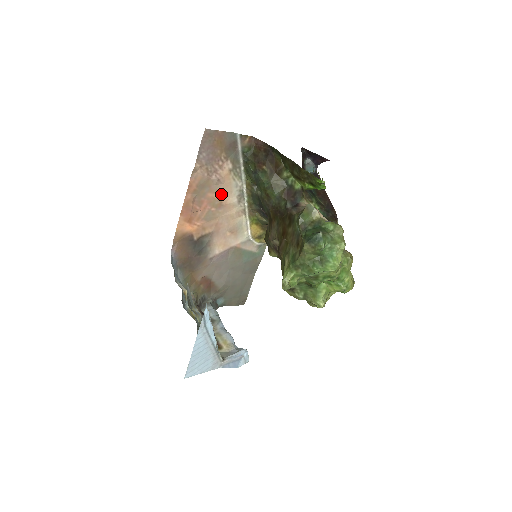
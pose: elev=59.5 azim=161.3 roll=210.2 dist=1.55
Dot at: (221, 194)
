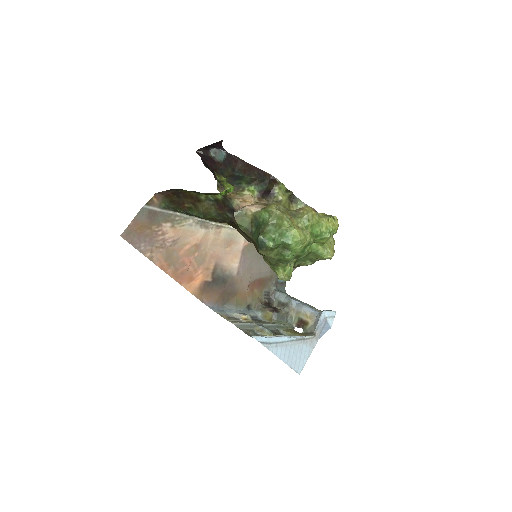
Dot at: (188, 242)
